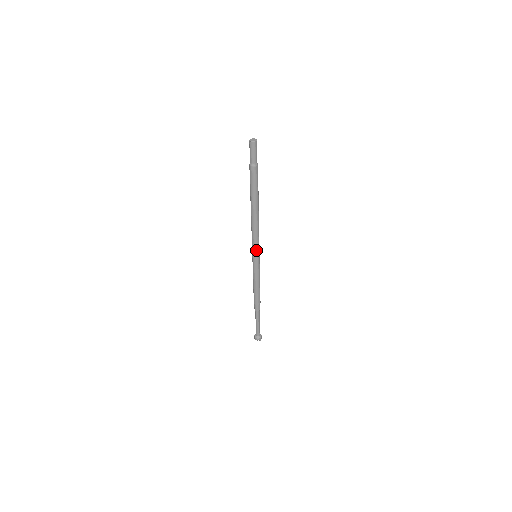
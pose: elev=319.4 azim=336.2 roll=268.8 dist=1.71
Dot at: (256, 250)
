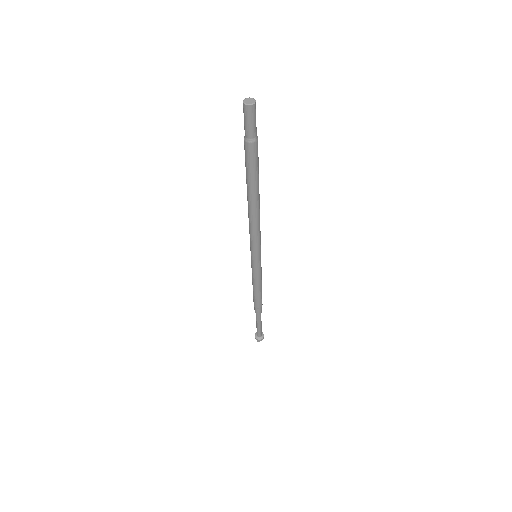
Dot at: (260, 249)
